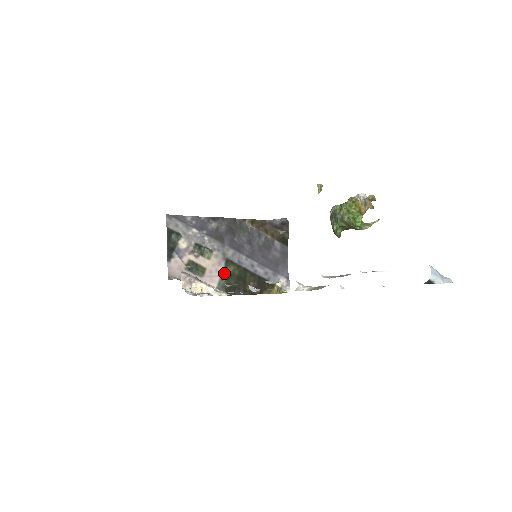
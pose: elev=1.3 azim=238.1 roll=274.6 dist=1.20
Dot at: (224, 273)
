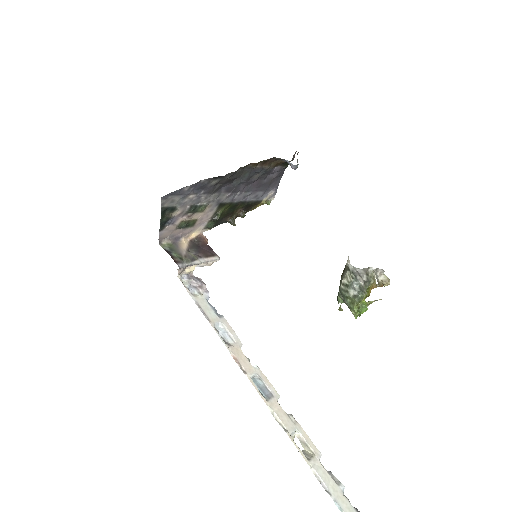
Dot at: (215, 215)
